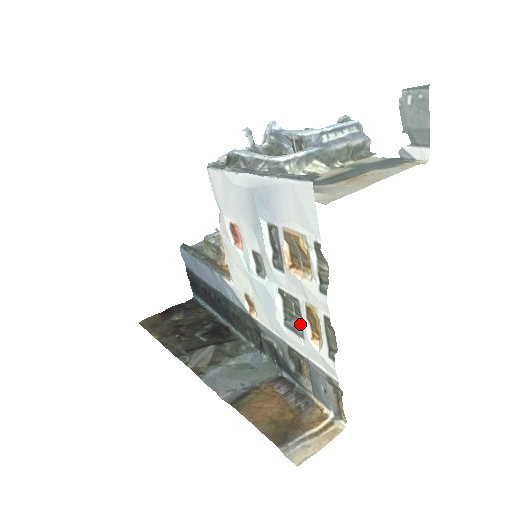
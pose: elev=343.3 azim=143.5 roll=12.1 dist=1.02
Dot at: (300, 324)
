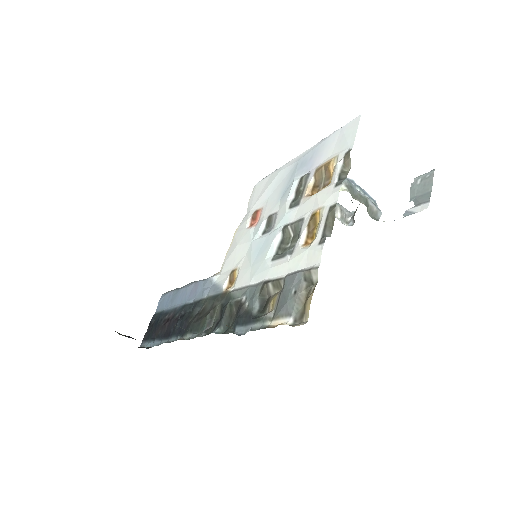
Dot at: (292, 248)
